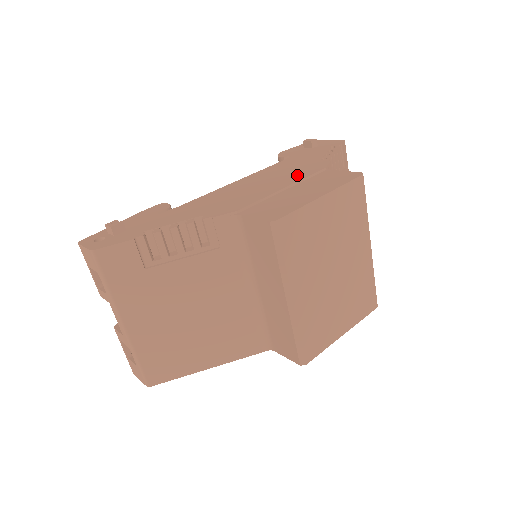
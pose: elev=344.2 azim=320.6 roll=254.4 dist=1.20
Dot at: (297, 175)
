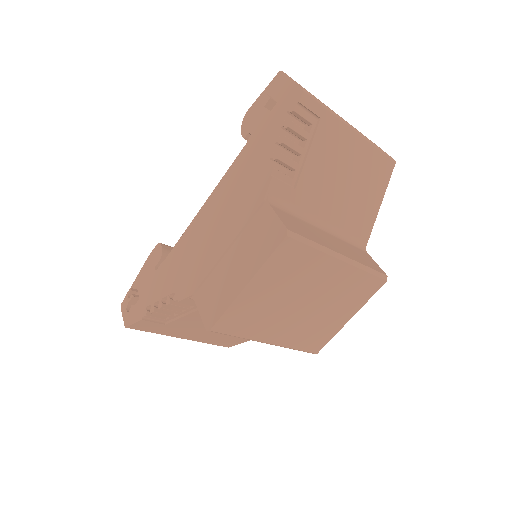
Dot at: (240, 215)
